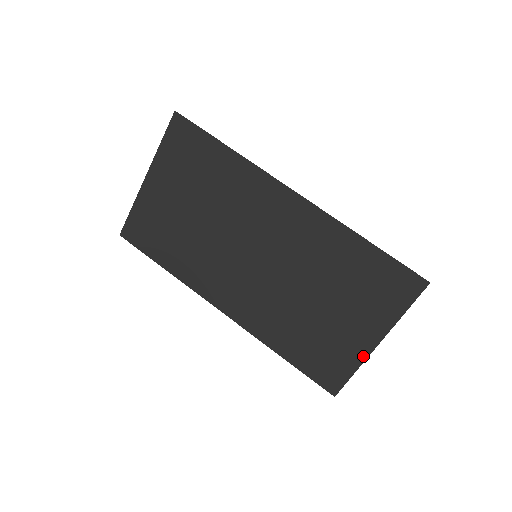
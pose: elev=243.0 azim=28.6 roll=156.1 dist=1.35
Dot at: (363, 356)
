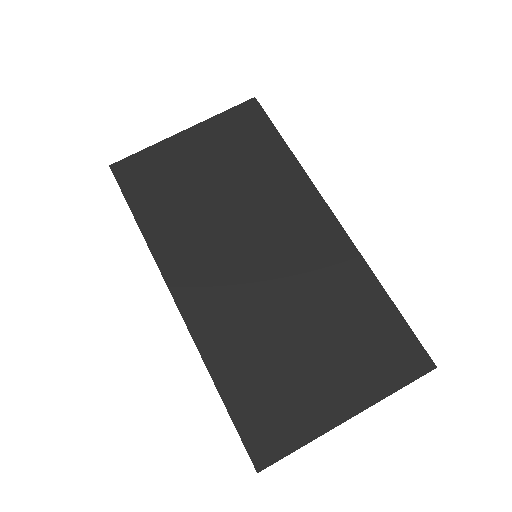
Dot at: (323, 427)
